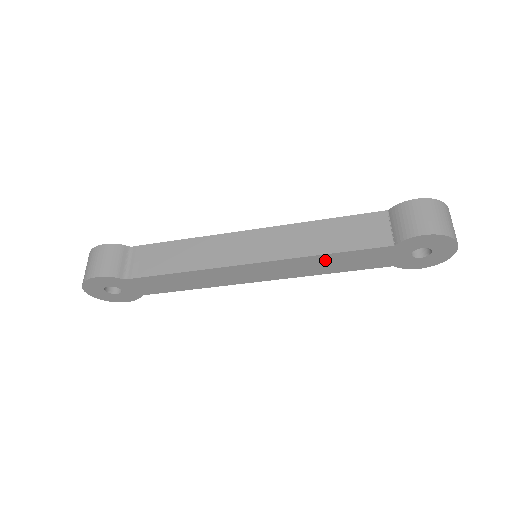
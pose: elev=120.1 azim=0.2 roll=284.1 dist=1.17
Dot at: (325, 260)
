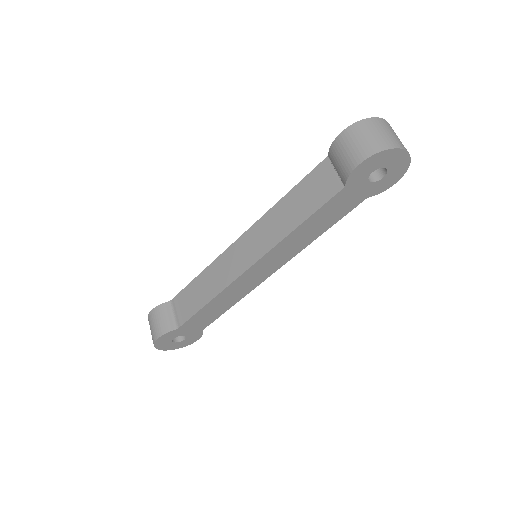
Dot at: (302, 231)
